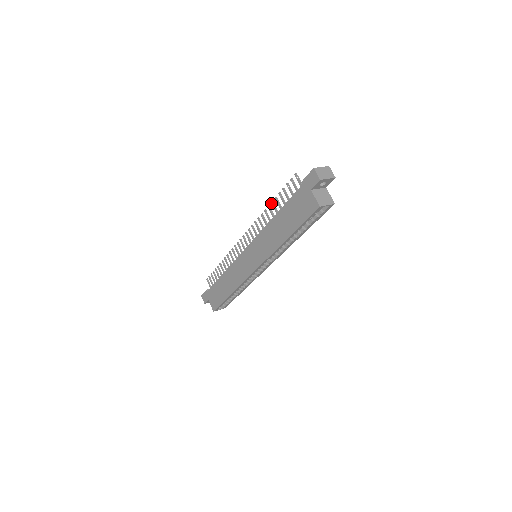
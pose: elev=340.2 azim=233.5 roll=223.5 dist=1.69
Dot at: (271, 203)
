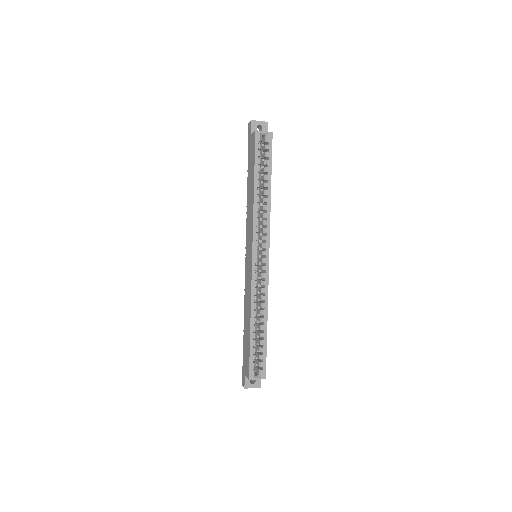
Dot at: occluded
